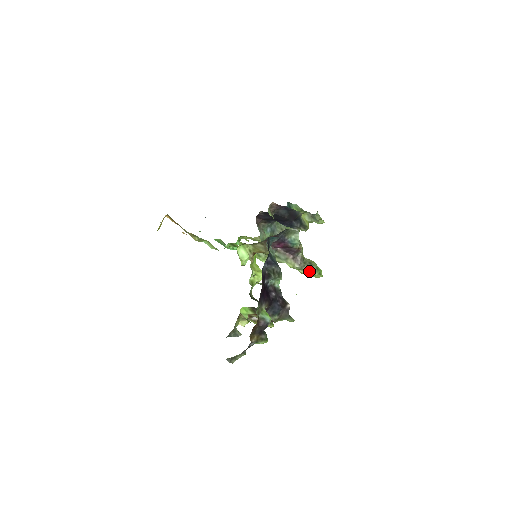
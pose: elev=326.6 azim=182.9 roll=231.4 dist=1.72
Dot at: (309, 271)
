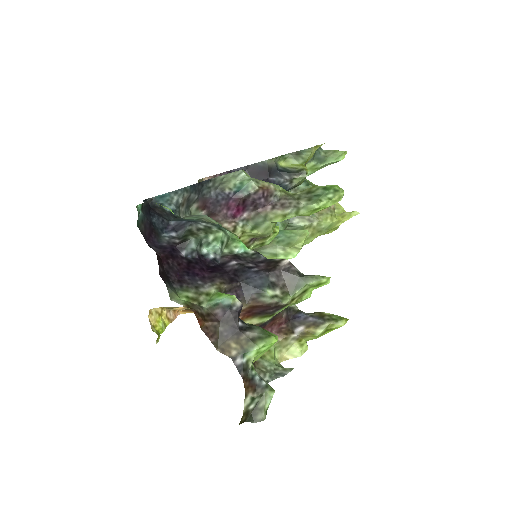
Dot at: (313, 202)
